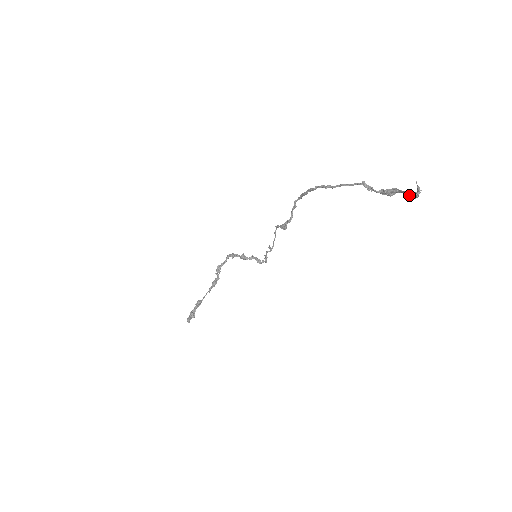
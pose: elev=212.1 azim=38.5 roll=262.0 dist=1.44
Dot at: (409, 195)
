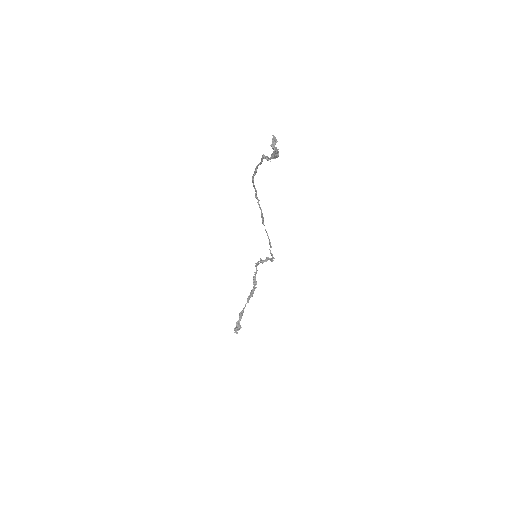
Dot at: occluded
